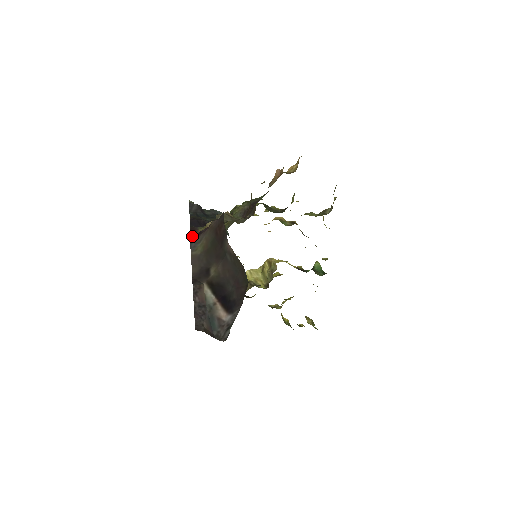
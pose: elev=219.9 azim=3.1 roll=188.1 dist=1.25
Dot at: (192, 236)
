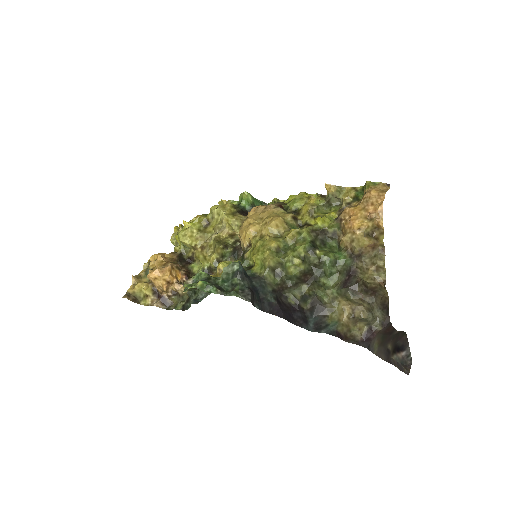
Dot at: (368, 347)
